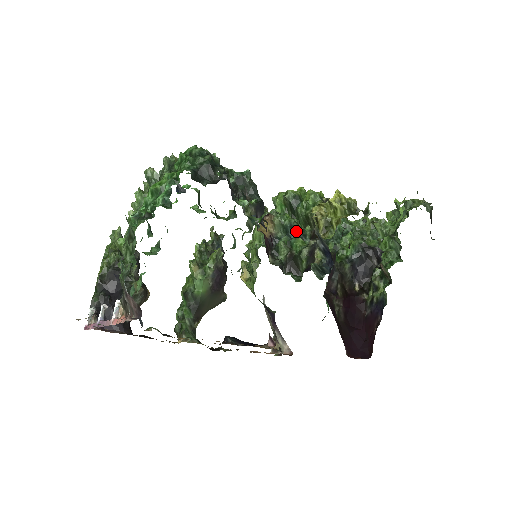
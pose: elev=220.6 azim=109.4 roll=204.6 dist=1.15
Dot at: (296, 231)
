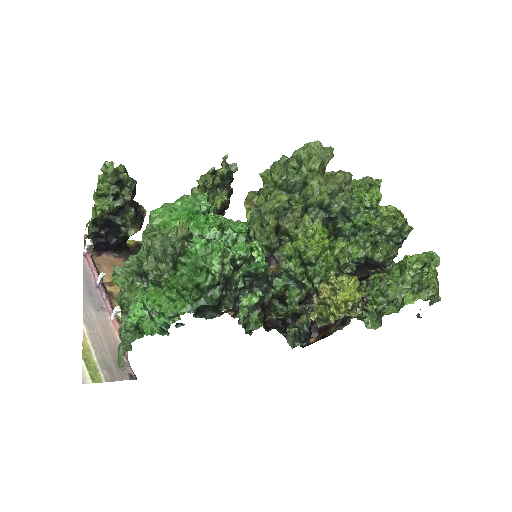
Dot at: (298, 280)
